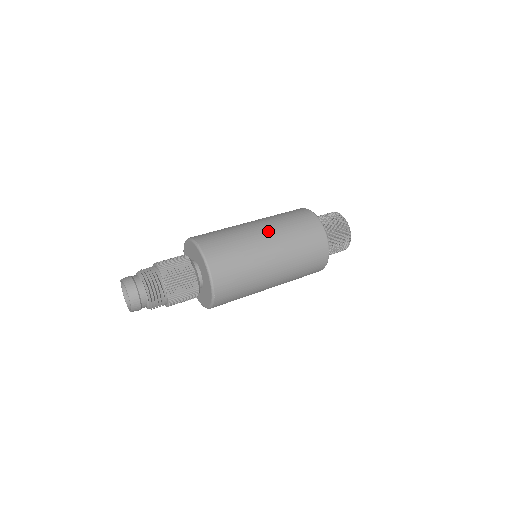
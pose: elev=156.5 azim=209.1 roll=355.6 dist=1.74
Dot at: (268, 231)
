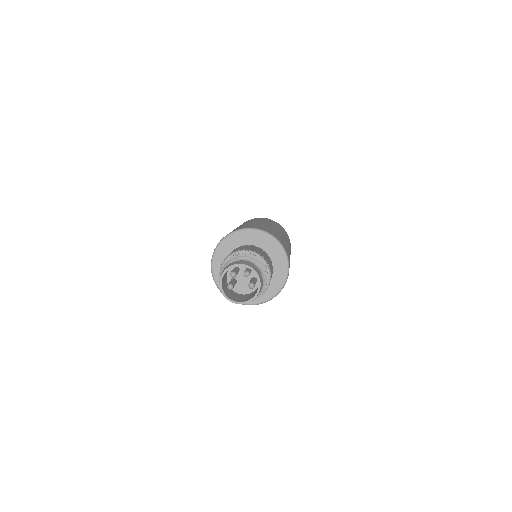
Dot at: (270, 224)
